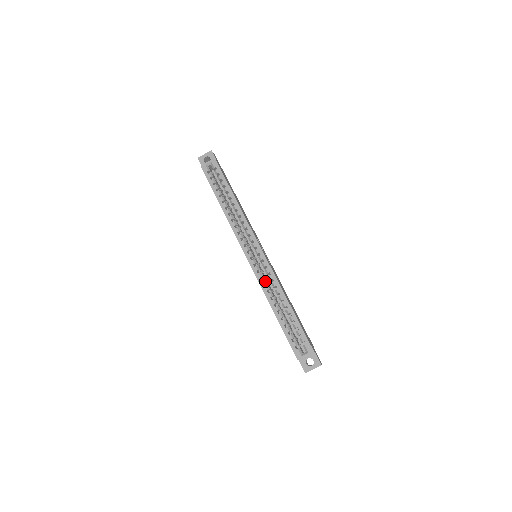
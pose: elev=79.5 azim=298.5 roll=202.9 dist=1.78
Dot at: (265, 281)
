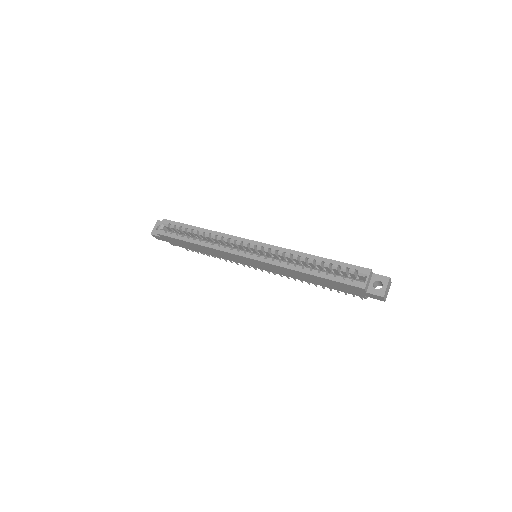
Dot at: (278, 259)
